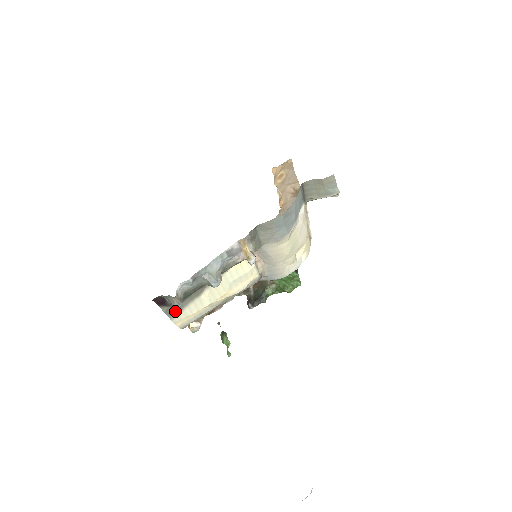
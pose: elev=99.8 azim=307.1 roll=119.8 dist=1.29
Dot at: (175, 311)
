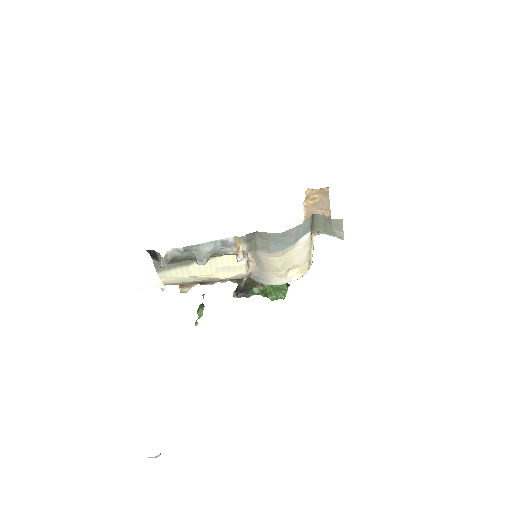
Dot at: (163, 268)
